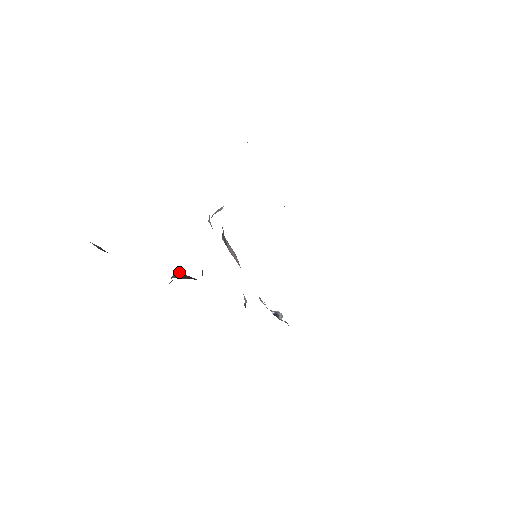
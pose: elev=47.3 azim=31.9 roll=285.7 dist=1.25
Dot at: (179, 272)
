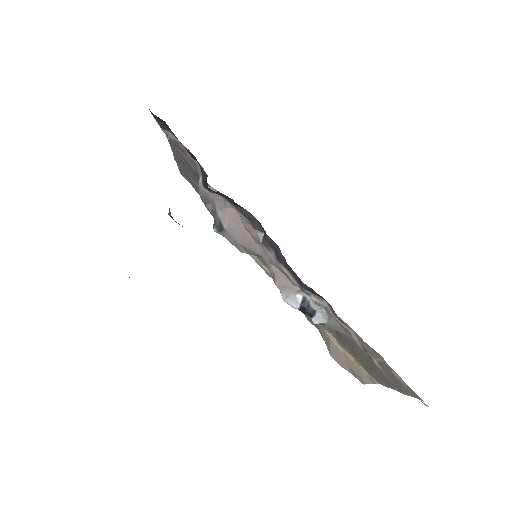
Dot at: occluded
